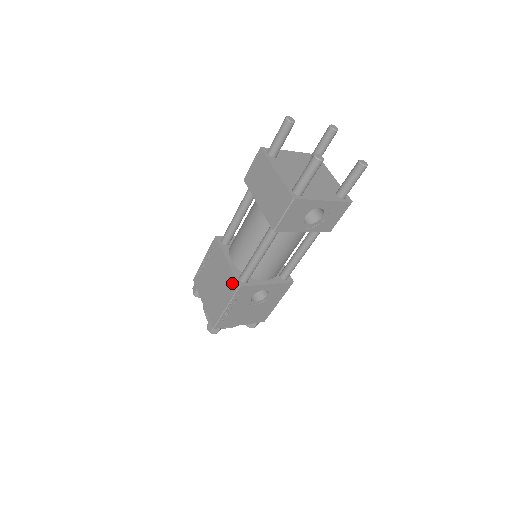
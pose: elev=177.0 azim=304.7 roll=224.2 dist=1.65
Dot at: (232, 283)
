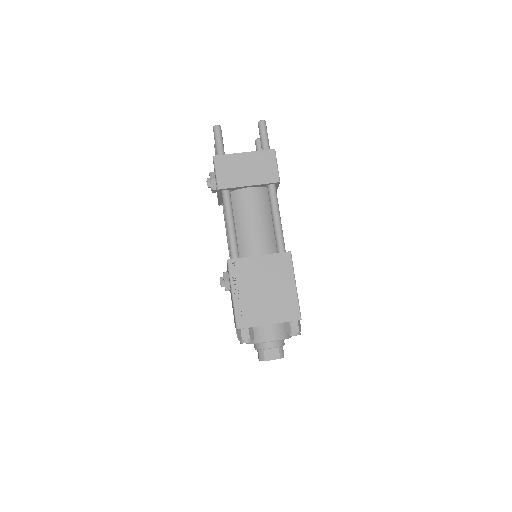
Dot at: (282, 260)
